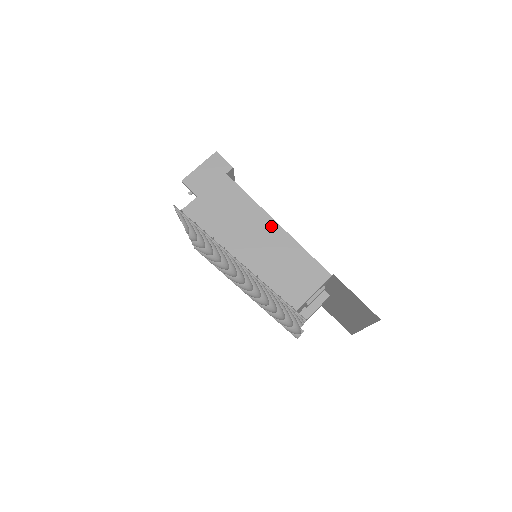
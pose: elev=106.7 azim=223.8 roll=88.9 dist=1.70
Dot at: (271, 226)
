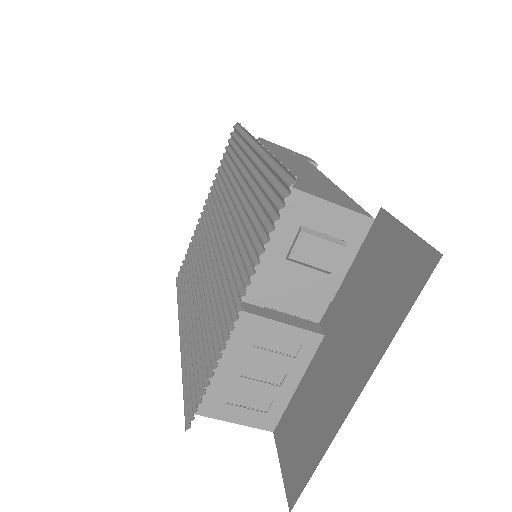
Dot at: (323, 178)
